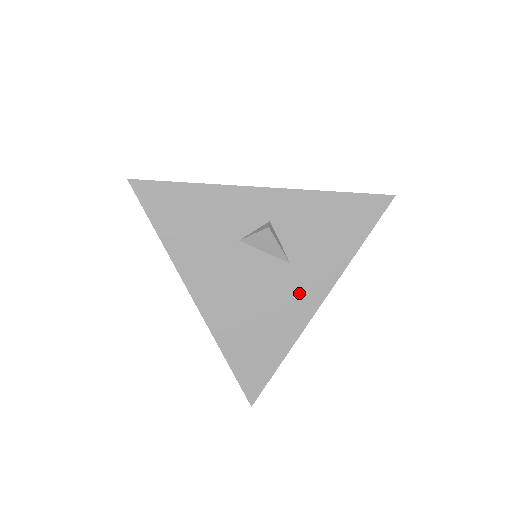
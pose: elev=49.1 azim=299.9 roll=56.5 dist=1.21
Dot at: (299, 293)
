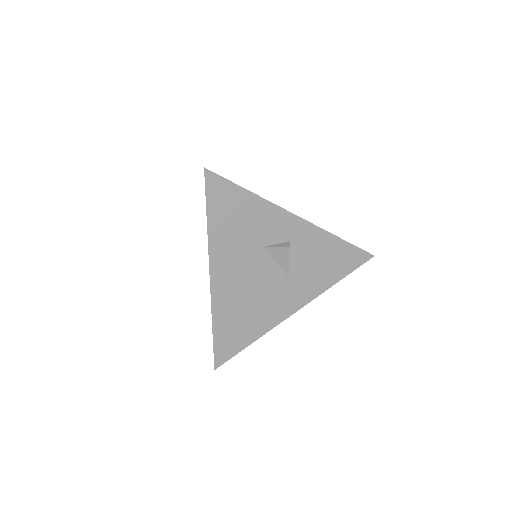
Dot at: (285, 299)
